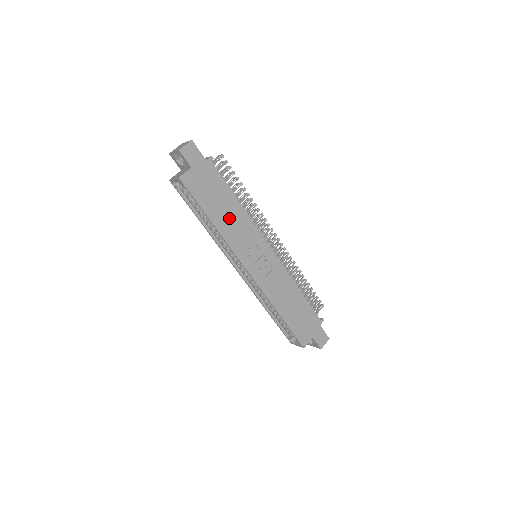
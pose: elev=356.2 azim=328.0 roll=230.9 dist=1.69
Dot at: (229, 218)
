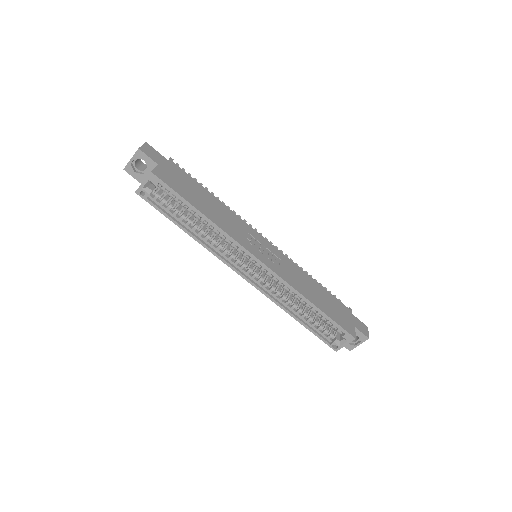
Dot at: (216, 211)
